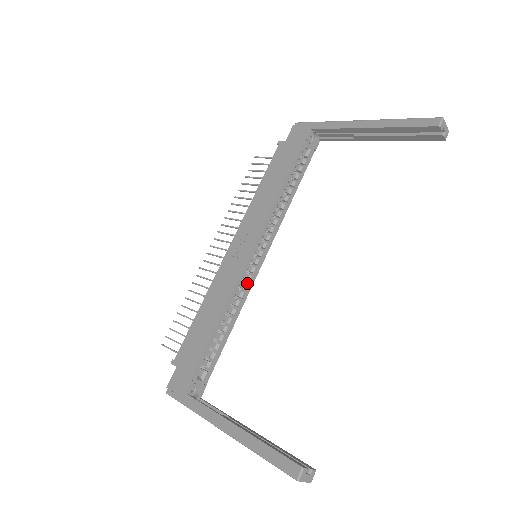
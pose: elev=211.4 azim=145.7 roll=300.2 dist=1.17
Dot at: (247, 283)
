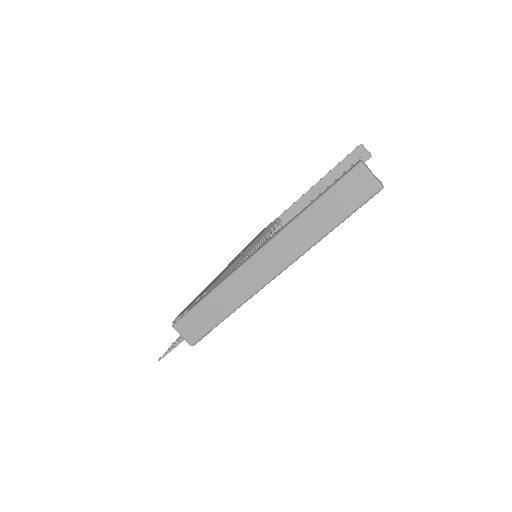
Dot at: occluded
